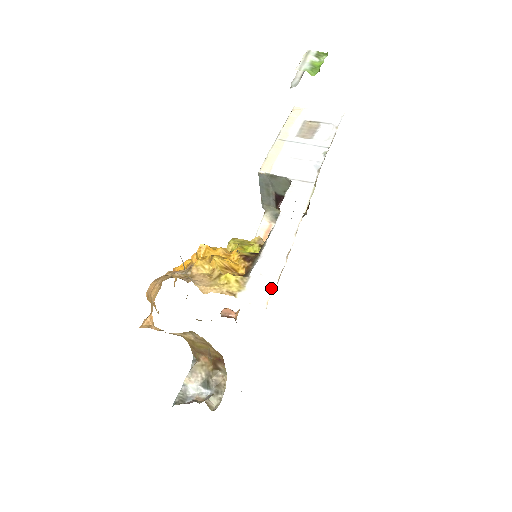
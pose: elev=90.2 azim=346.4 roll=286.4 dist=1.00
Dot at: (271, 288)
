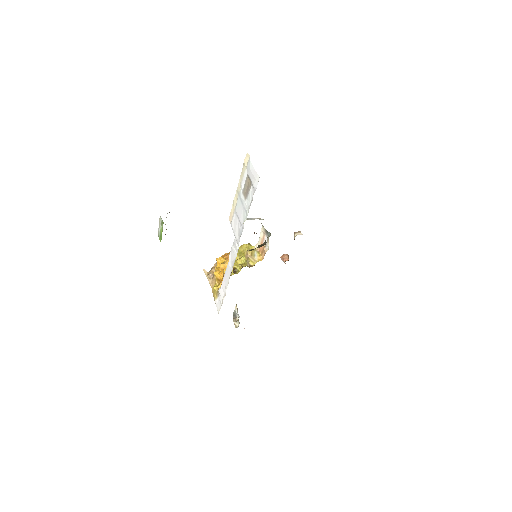
Dot at: (221, 305)
